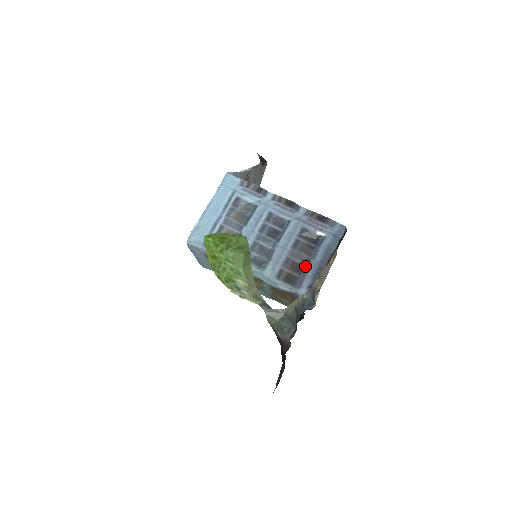
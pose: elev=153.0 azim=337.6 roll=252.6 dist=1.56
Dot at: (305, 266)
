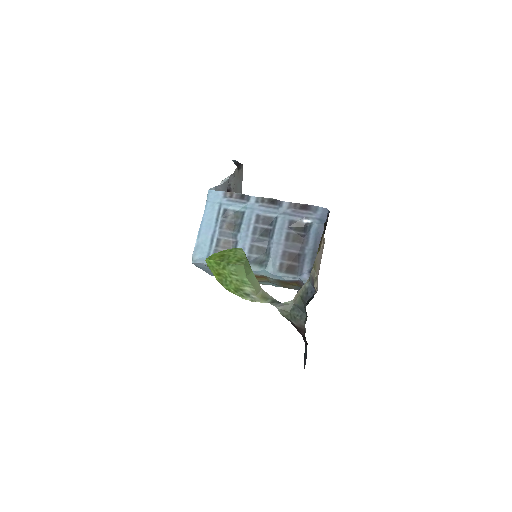
Dot at: (301, 254)
